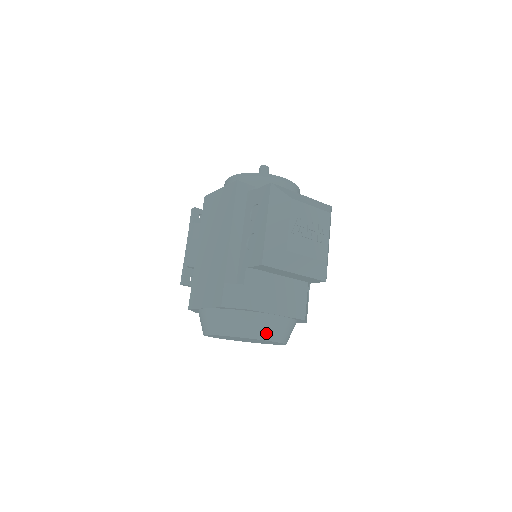
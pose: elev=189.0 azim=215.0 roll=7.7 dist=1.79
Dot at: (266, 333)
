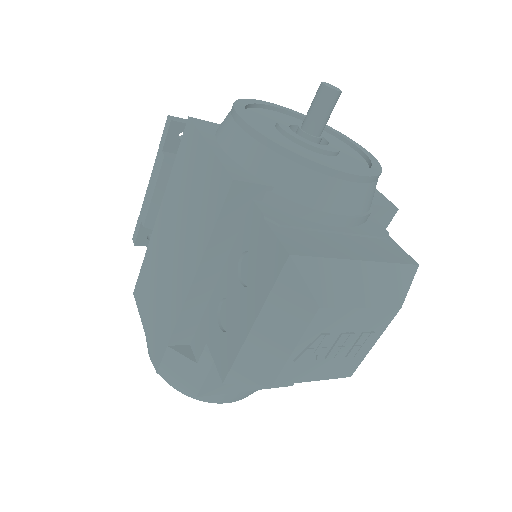
Dot at: (224, 400)
